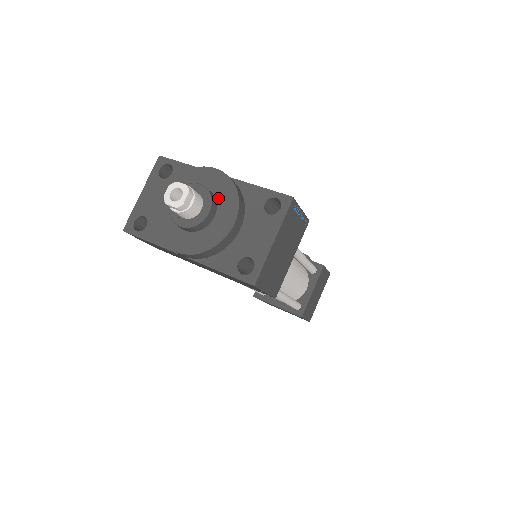
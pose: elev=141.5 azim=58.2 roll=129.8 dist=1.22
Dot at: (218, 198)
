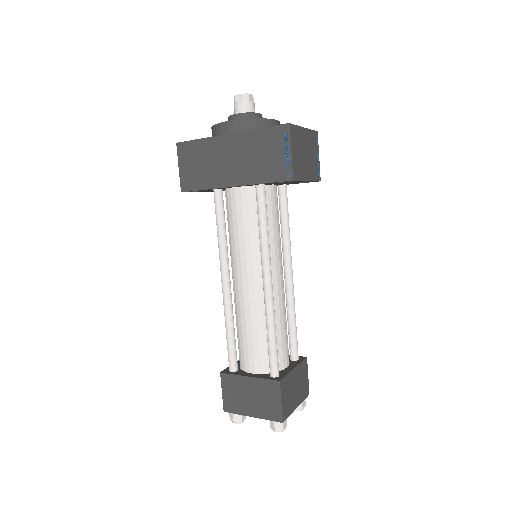
Dot at: occluded
